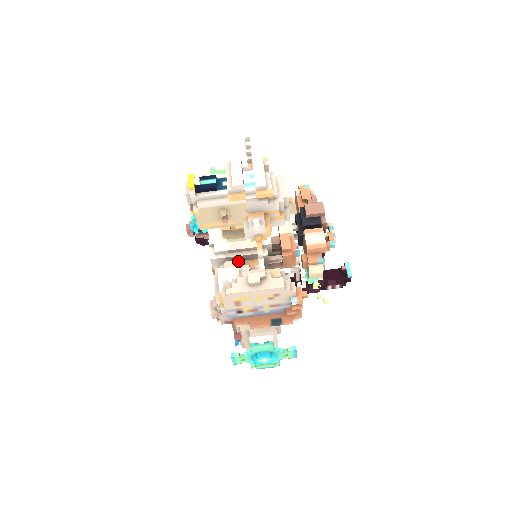
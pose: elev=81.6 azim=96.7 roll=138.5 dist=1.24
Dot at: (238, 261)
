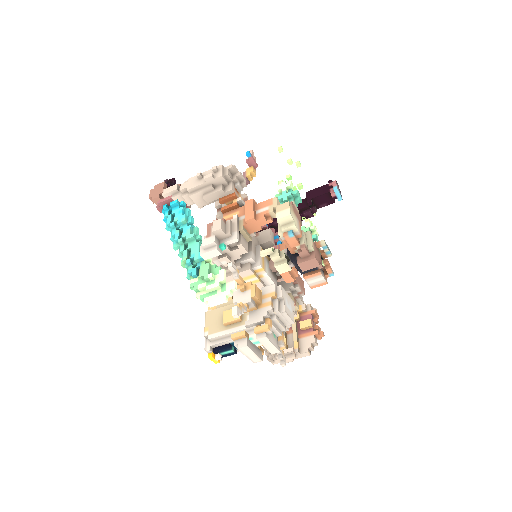
Dot at: occluded
